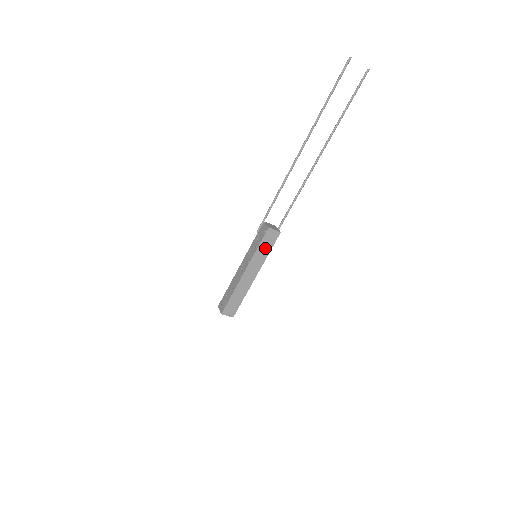
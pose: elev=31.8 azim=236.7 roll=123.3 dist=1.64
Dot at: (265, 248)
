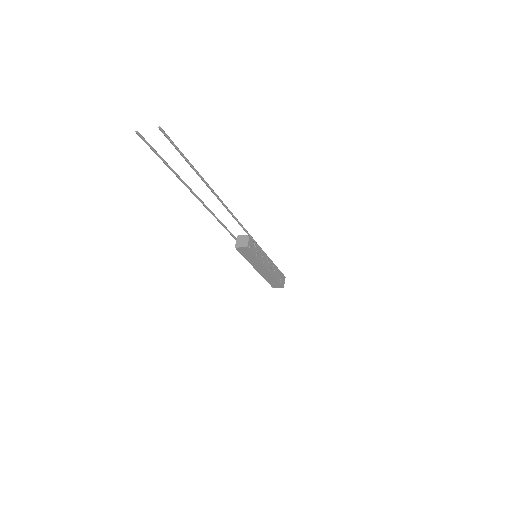
Dot at: (250, 256)
